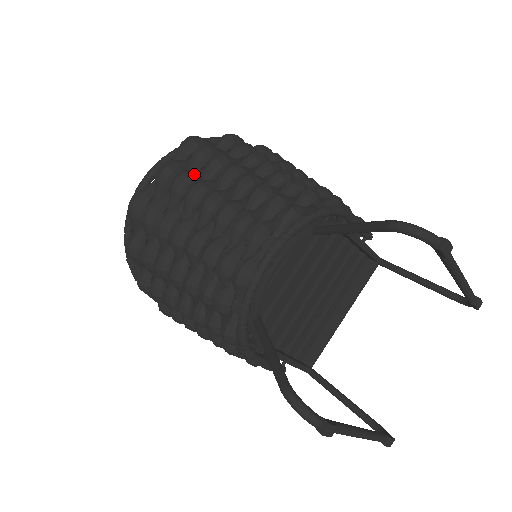
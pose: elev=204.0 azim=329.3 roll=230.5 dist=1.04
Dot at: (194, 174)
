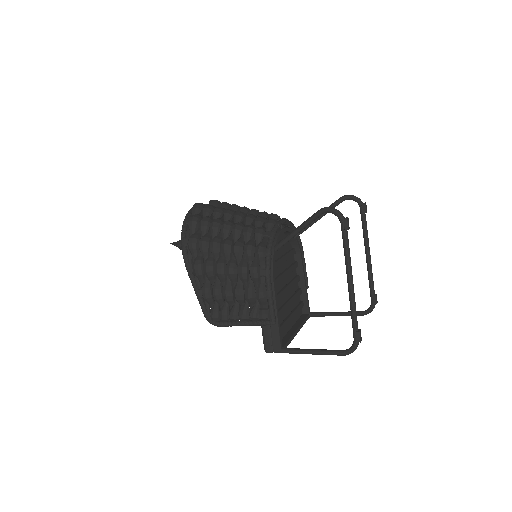
Dot at: occluded
